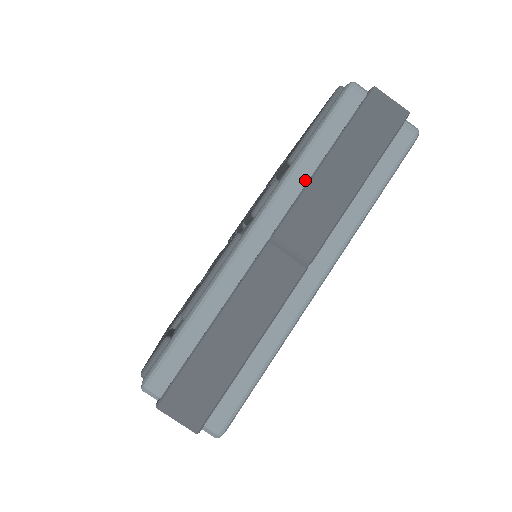
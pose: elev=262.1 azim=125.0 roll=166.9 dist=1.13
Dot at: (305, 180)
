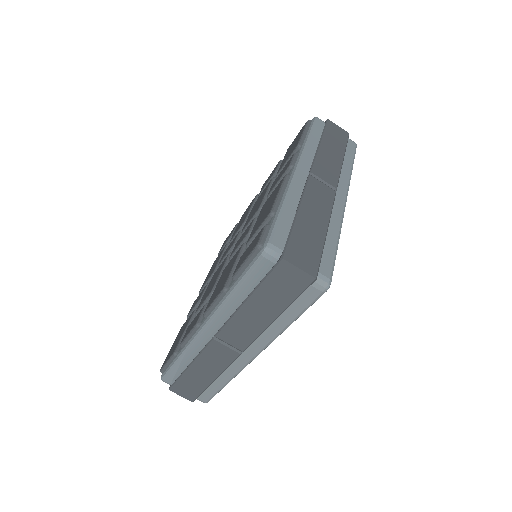
Dot at: (314, 151)
